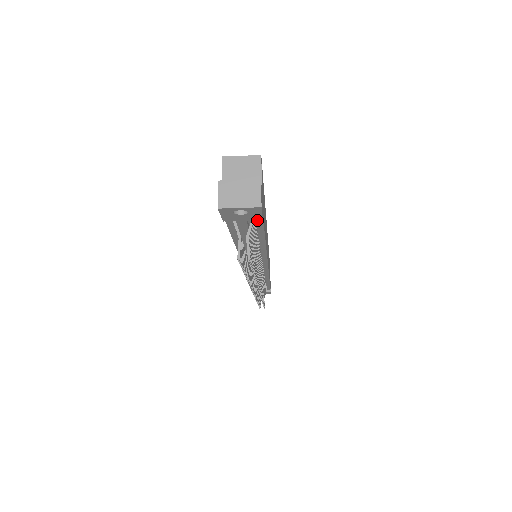
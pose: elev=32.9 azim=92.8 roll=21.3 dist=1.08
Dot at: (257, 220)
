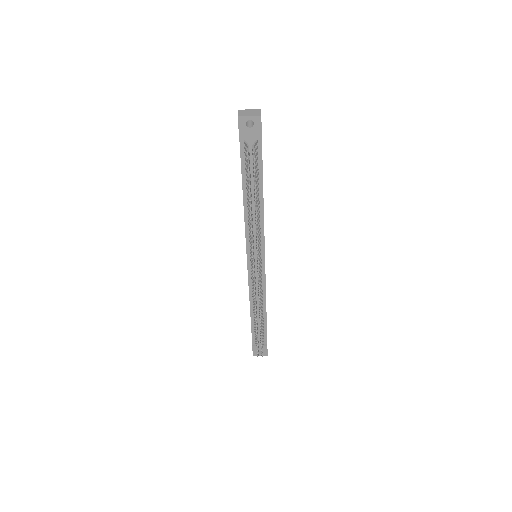
Dot at: (258, 147)
